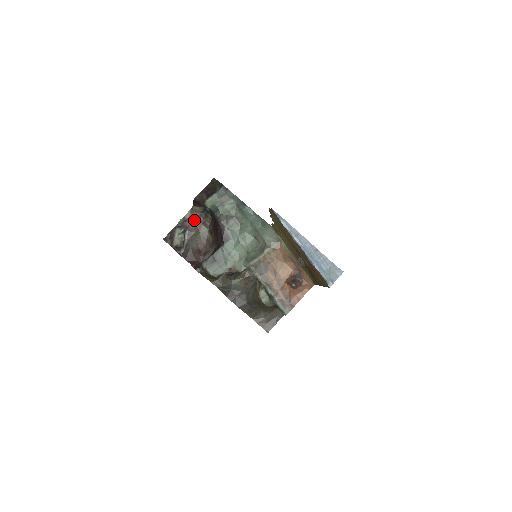
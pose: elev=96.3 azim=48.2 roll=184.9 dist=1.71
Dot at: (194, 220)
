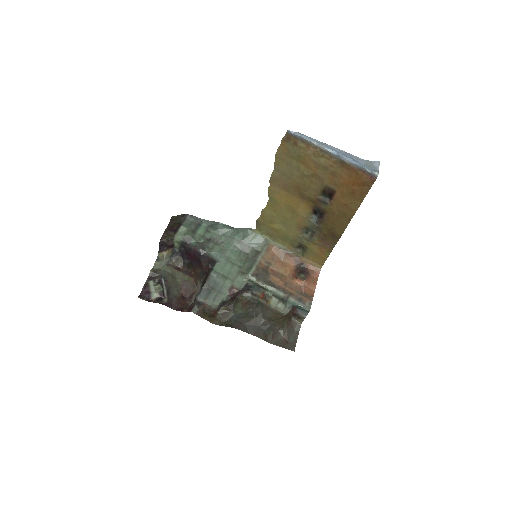
Dot at: (165, 268)
